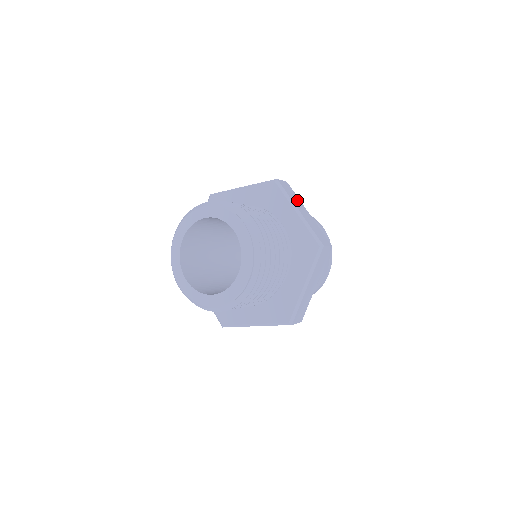
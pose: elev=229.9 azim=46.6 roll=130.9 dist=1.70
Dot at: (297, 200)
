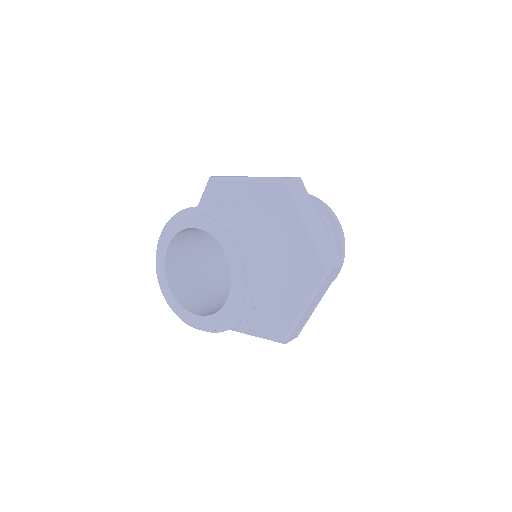
Dot at: occluded
